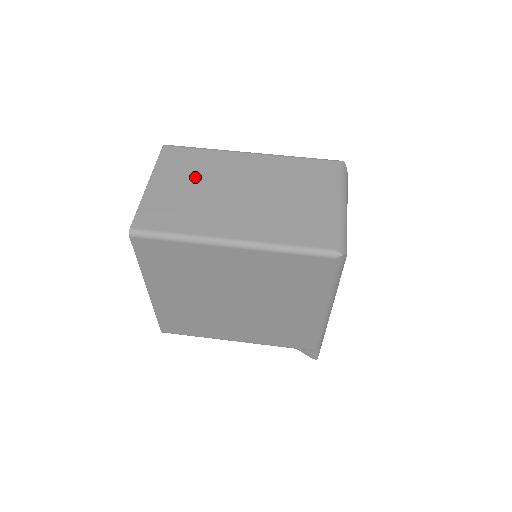
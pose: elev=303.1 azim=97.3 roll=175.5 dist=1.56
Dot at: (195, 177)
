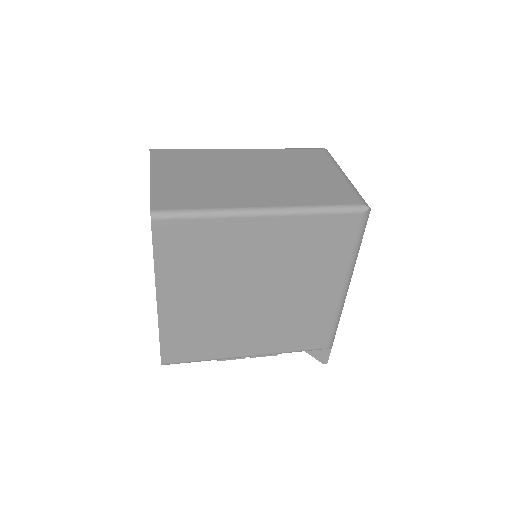
Dot at: (197, 168)
